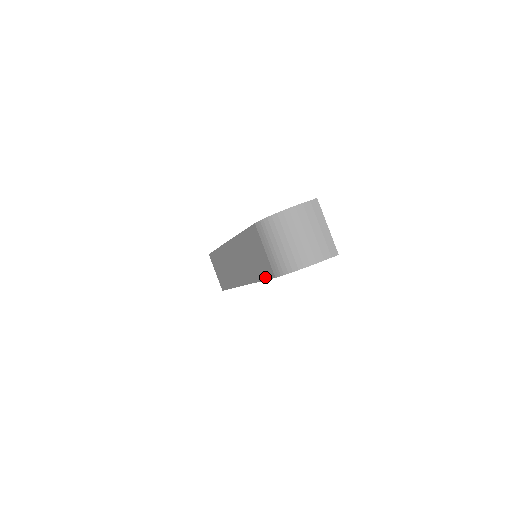
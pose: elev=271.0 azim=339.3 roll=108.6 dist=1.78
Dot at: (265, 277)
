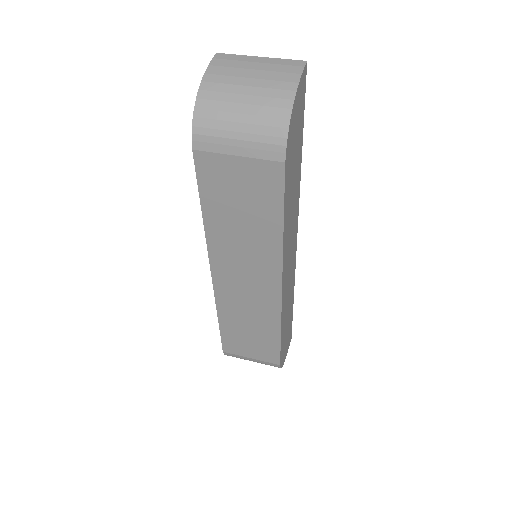
Dot at: (279, 199)
